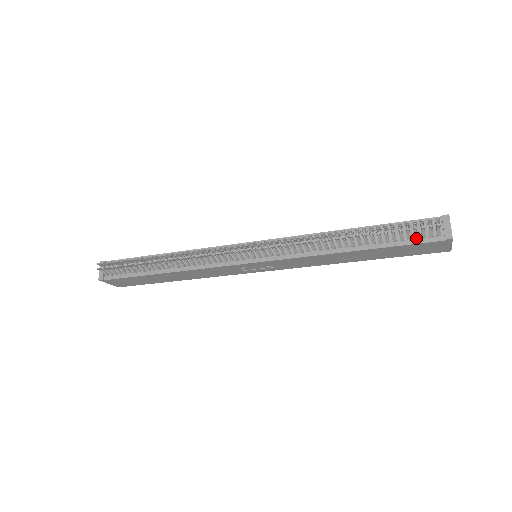
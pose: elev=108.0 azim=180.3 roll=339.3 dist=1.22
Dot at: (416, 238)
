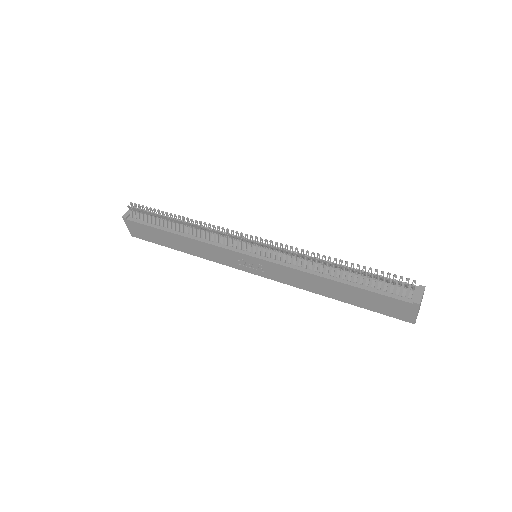
Dot at: (391, 292)
